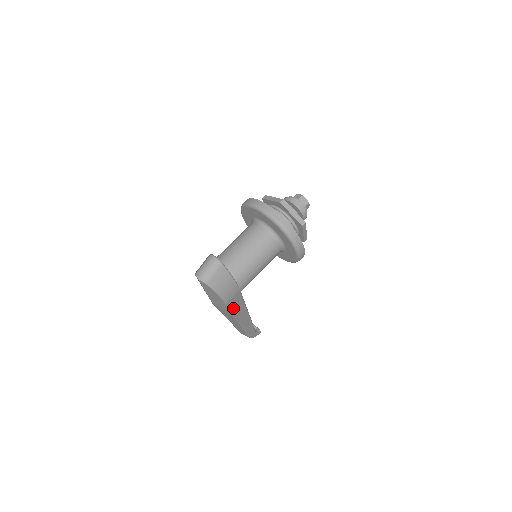
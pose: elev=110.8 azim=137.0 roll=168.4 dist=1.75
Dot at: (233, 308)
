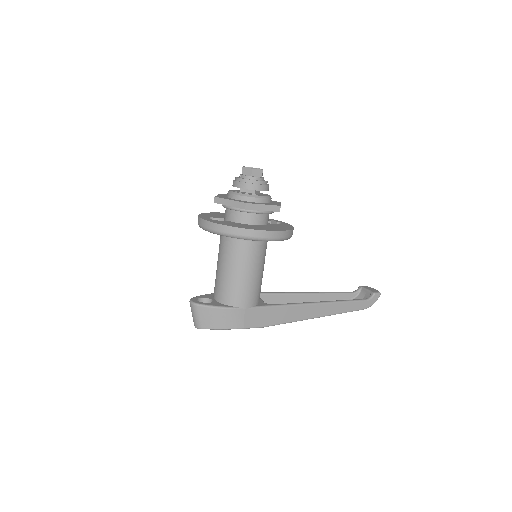
Dot at: (266, 322)
